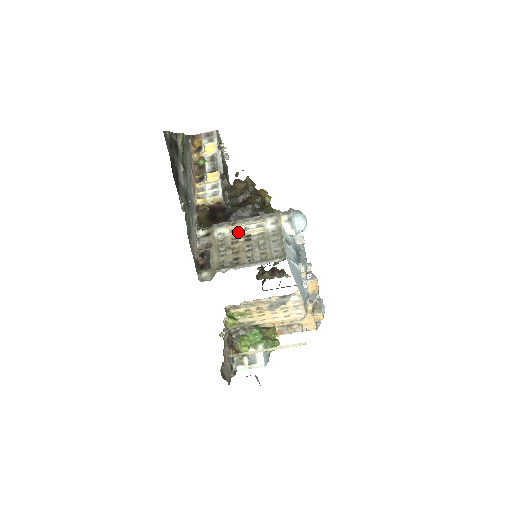
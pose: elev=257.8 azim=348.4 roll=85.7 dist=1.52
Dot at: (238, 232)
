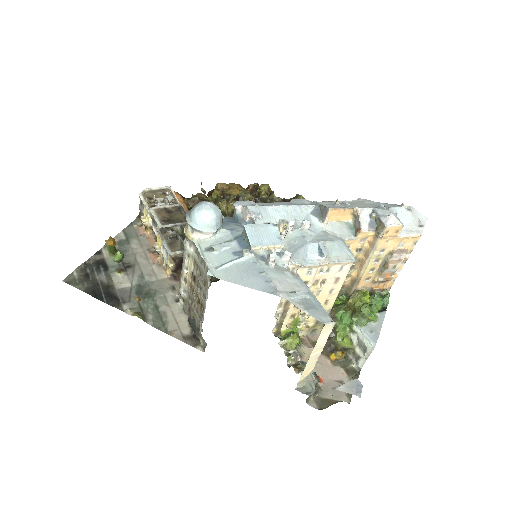
Dot at: (187, 279)
